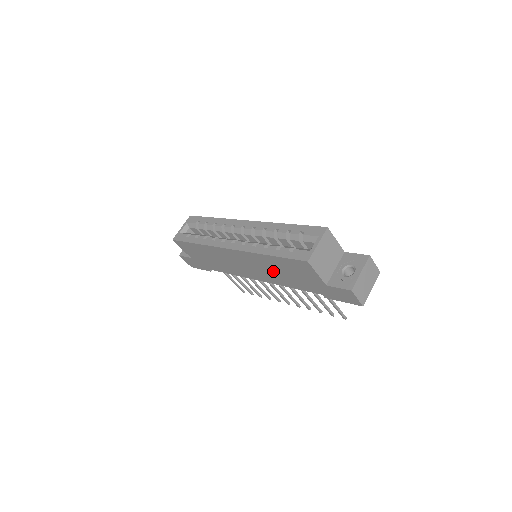
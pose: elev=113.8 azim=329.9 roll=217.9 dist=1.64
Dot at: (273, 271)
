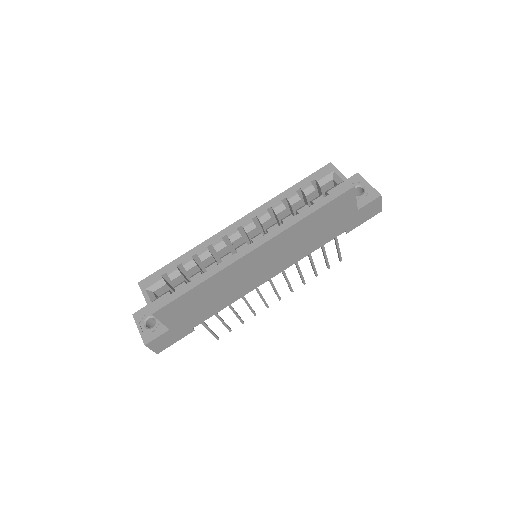
Dot at: (302, 241)
